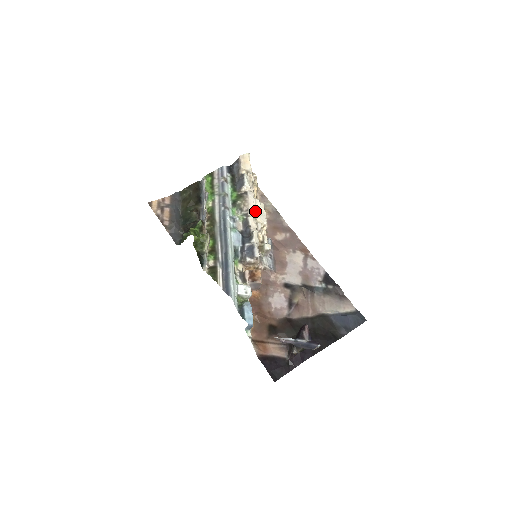
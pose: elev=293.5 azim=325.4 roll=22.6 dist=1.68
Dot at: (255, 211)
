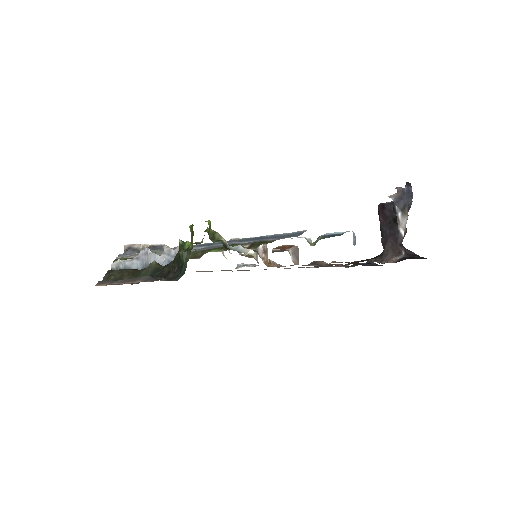
Dot at: occluded
